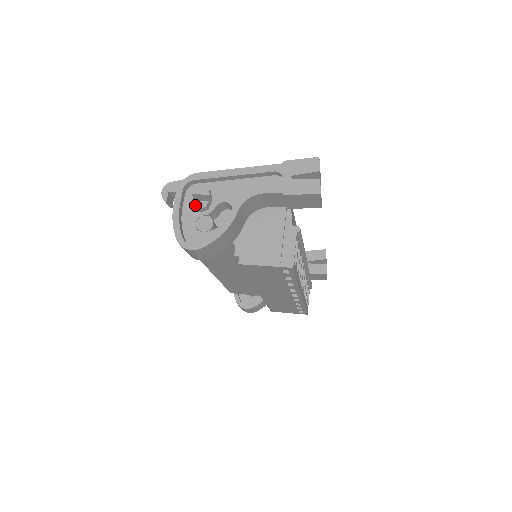
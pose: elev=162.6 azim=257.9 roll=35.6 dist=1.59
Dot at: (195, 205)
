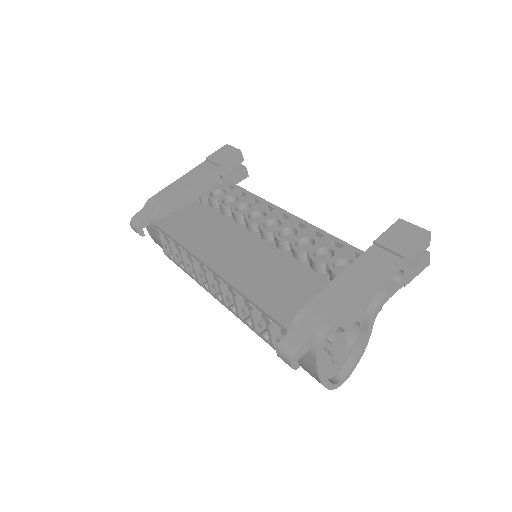
Dot at: (337, 354)
